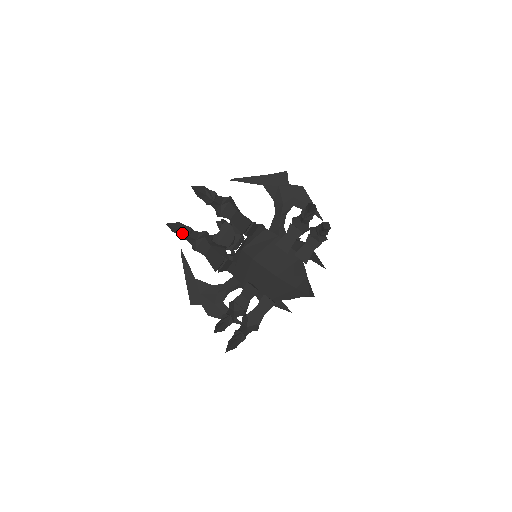
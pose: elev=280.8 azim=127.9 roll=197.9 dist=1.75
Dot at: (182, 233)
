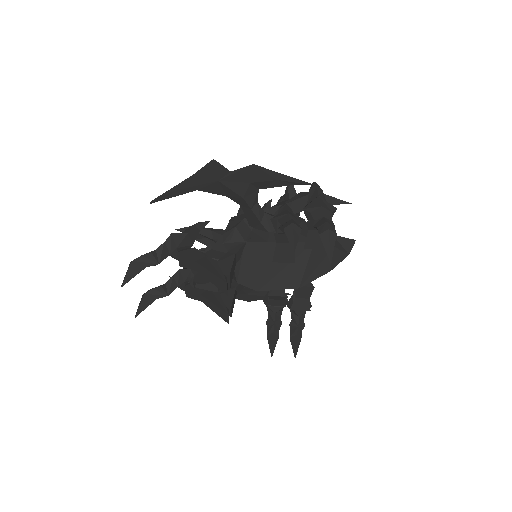
Dot at: (158, 298)
